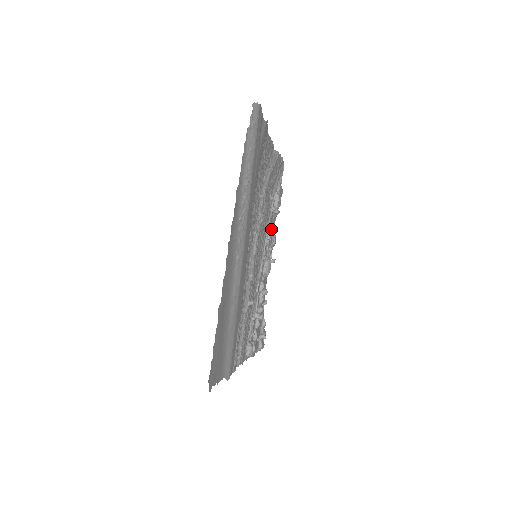
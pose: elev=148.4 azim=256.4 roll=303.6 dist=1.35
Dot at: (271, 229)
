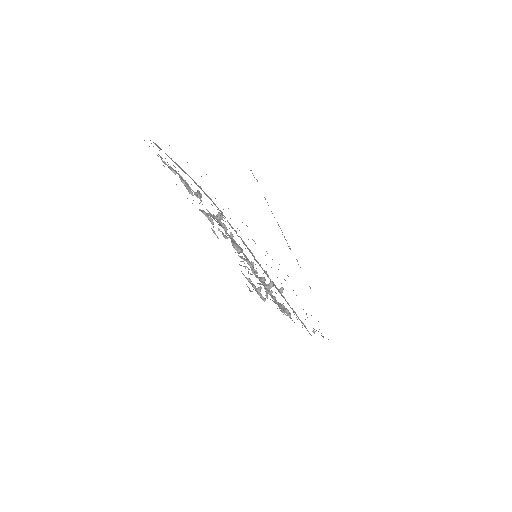
Dot at: (219, 217)
